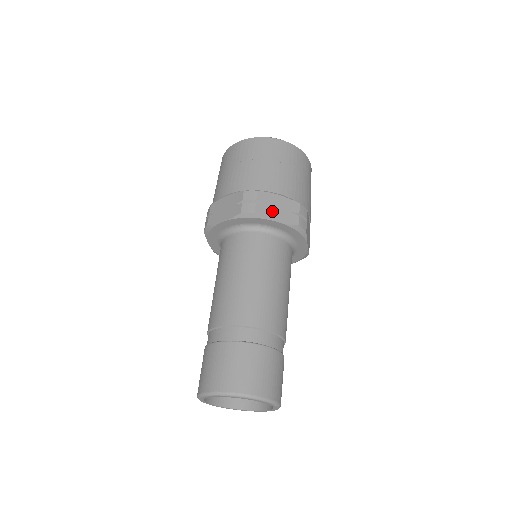
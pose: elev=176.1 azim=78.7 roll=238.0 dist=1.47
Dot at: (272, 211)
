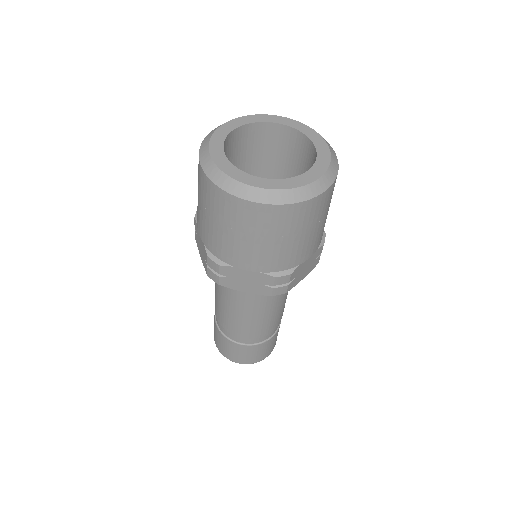
Dot at: (300, 276)
